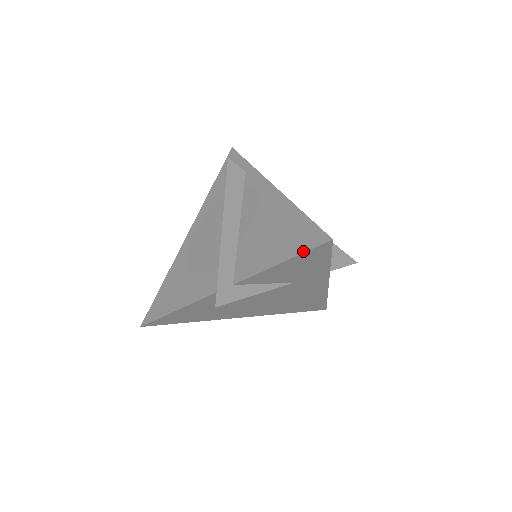
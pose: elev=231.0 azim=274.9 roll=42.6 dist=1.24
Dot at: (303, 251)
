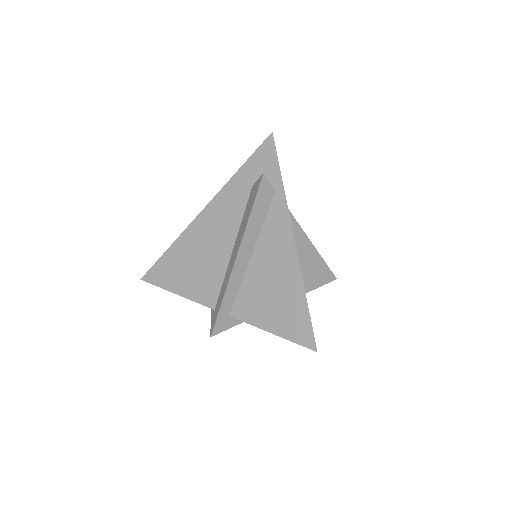
Dot at: (292, 340)
